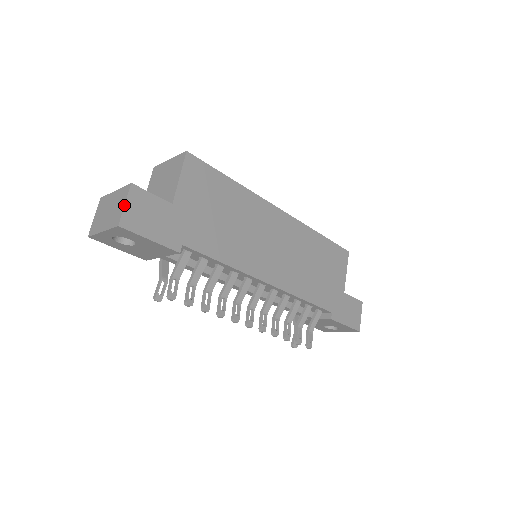
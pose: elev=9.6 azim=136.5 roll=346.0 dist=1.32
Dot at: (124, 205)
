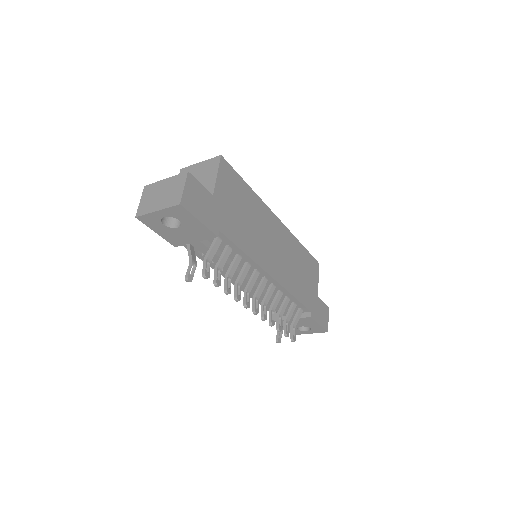
Dot at: (184, 188)
